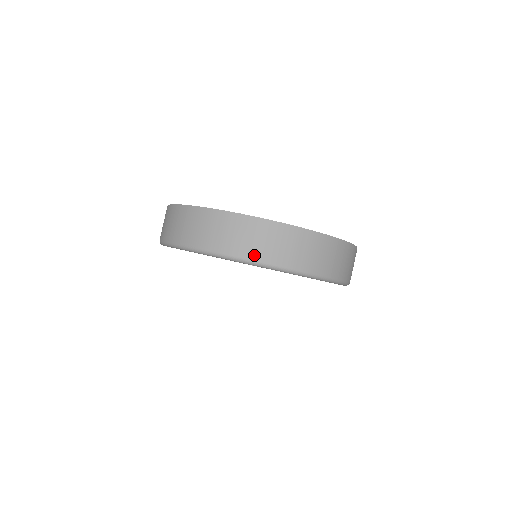
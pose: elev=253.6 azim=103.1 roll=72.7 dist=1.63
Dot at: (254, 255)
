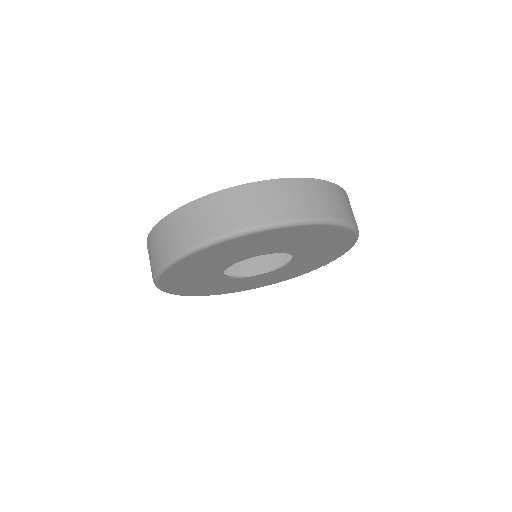
Dot at: (214, 232)
